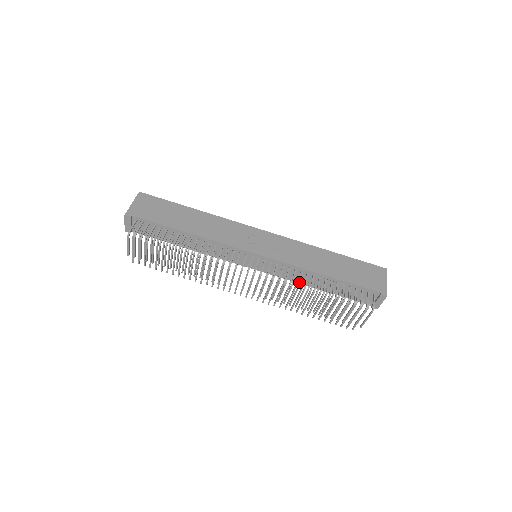
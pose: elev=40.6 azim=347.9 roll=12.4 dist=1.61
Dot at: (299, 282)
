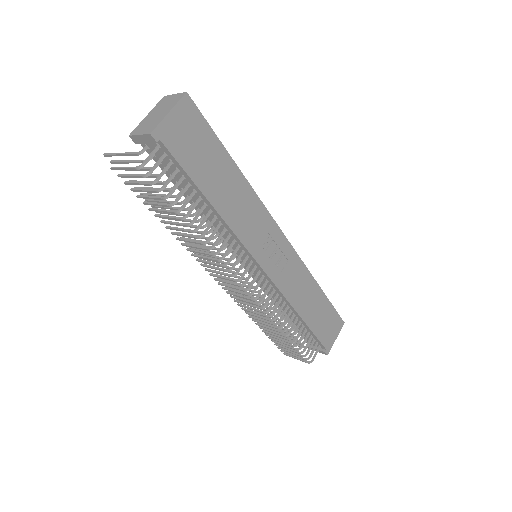
Dot at: (277, 317)
